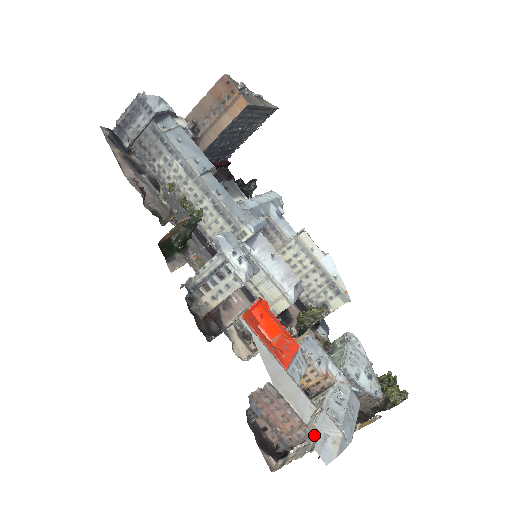
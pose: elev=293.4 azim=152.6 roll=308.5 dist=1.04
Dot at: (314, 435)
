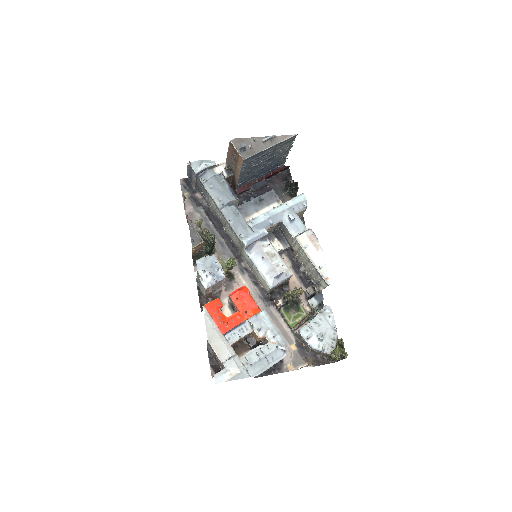
Dot at: (225, 368)
